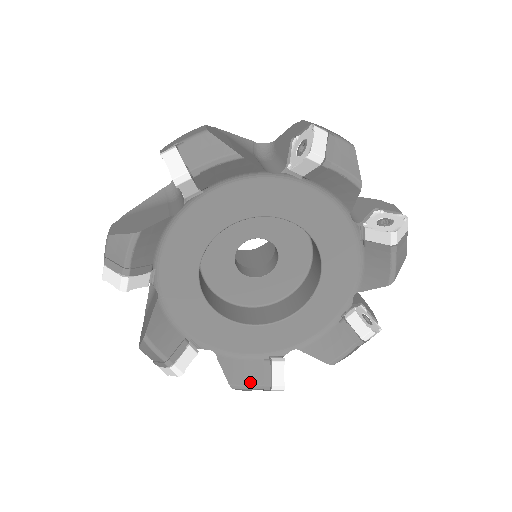
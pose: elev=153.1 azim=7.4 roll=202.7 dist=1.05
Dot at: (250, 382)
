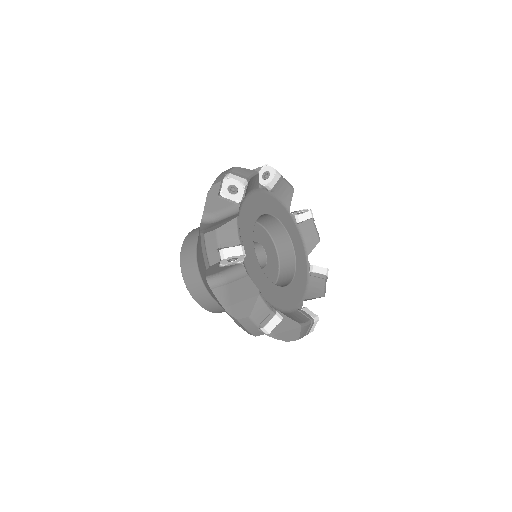
Dot at: (304, 321)
